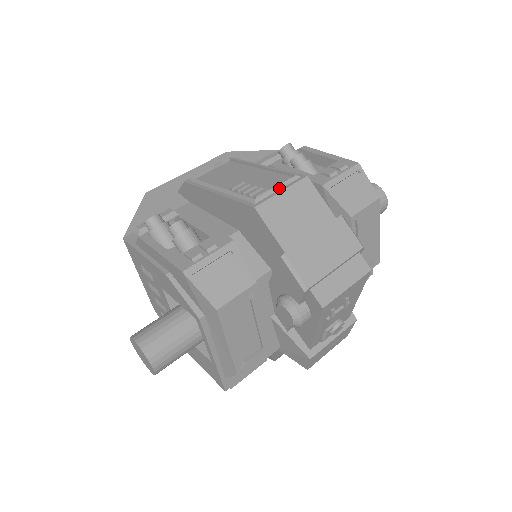
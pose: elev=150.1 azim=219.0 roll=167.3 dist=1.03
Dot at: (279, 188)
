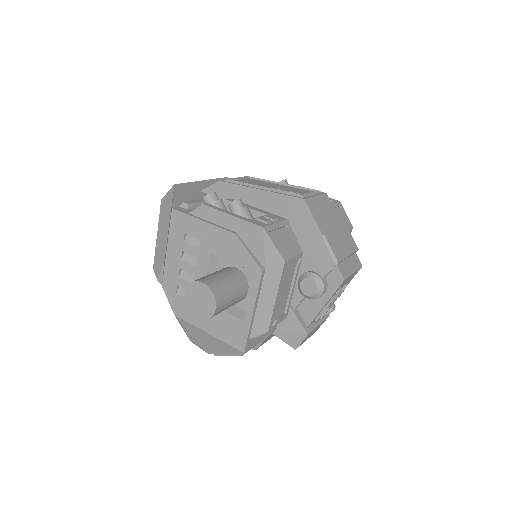
Dot at: (313, 194)
